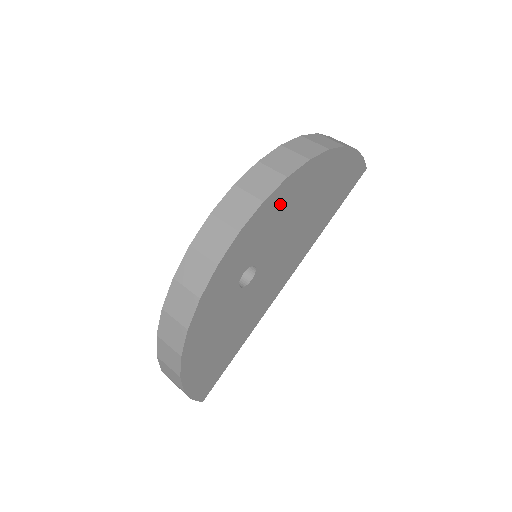
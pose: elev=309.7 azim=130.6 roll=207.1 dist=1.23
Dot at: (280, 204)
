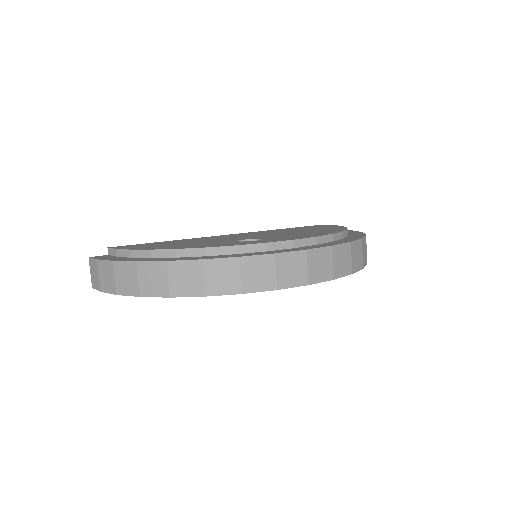
Dot at: occluded
